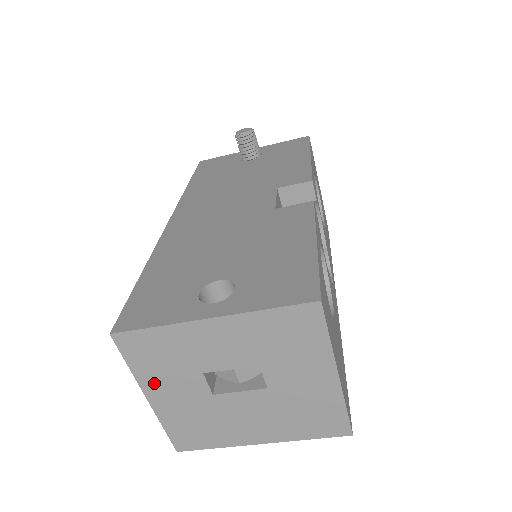
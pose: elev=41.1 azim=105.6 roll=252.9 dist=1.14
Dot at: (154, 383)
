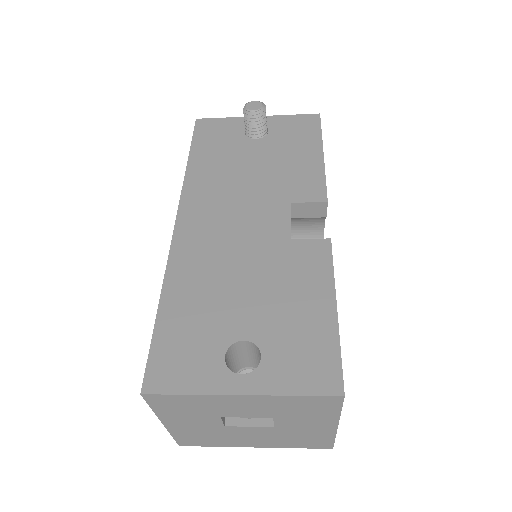
Dot at: (173, 418)
